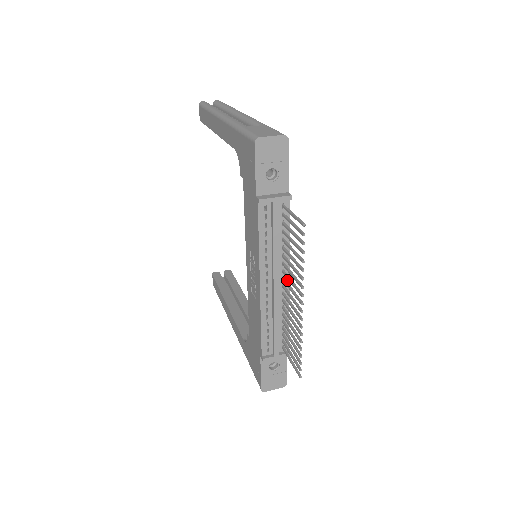
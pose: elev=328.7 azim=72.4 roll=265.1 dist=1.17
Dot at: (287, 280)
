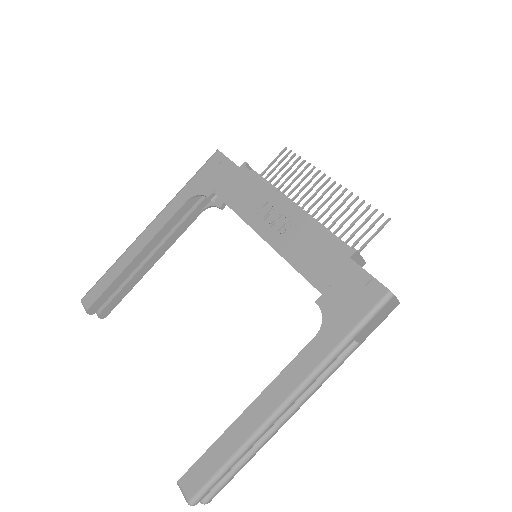
Dot at: occluded
